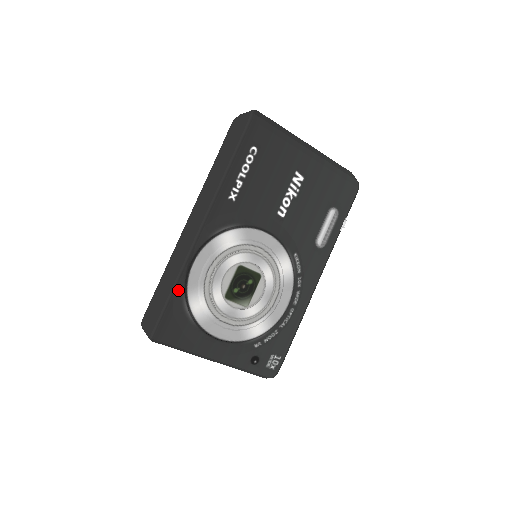
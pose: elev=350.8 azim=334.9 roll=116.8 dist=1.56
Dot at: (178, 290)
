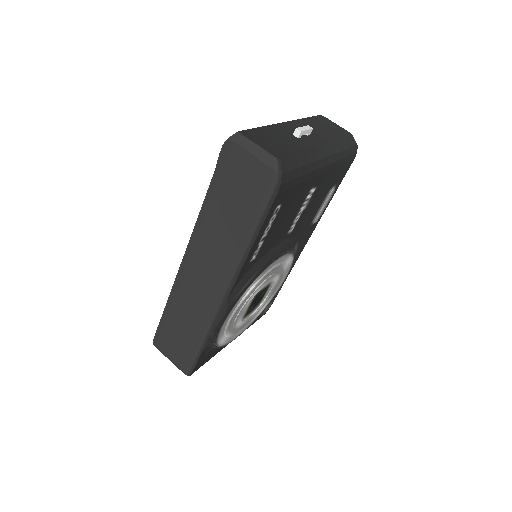
Dot at: (208, 344)
